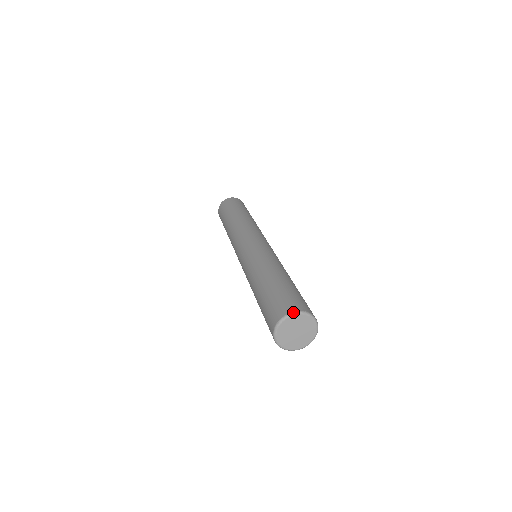
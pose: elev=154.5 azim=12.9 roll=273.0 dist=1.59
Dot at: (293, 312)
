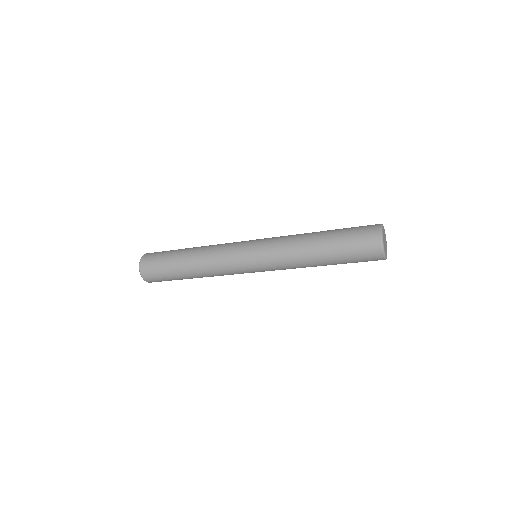
Dot at: (381, 224)
